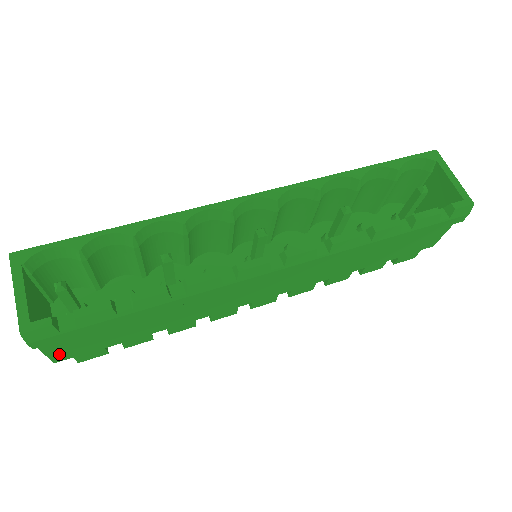
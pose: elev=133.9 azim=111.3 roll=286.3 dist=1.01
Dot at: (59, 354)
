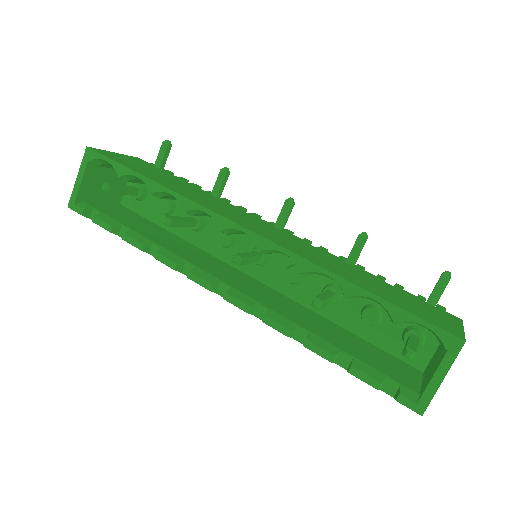
Dot at: occluded
